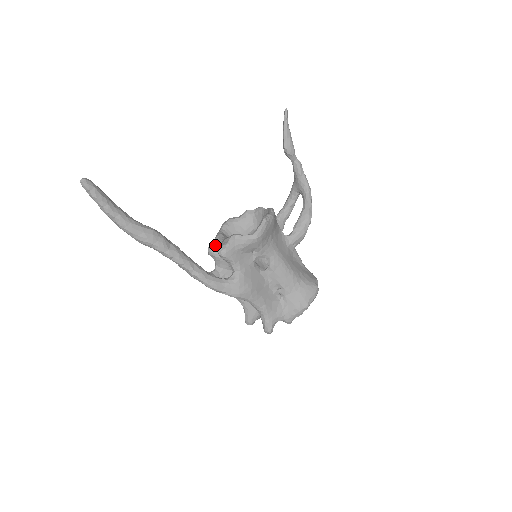
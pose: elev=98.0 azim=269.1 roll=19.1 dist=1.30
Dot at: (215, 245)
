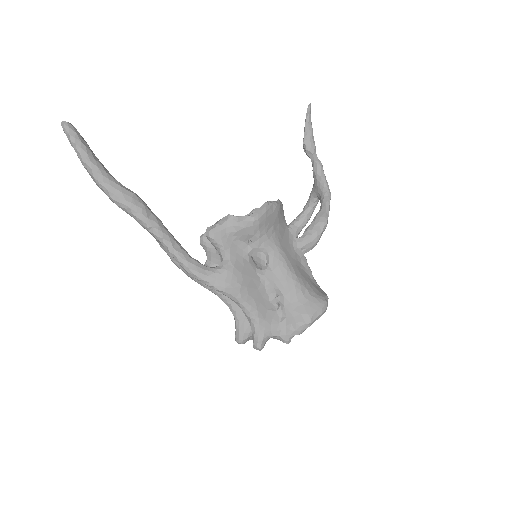
Dot at: occluded
